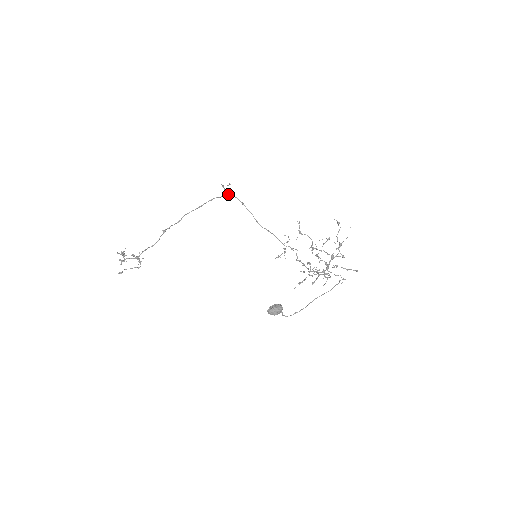
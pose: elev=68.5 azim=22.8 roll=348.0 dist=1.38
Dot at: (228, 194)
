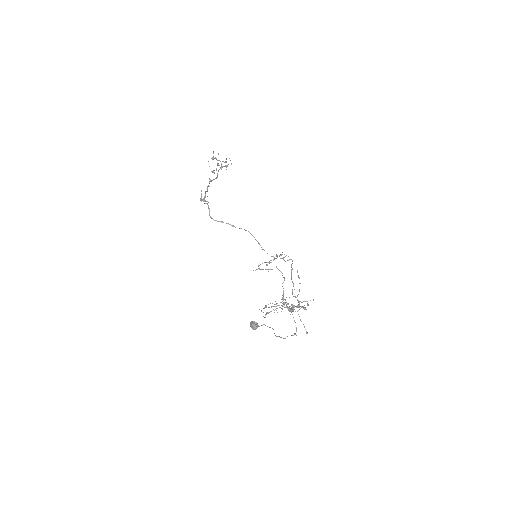
Dot at: (208, 208)
